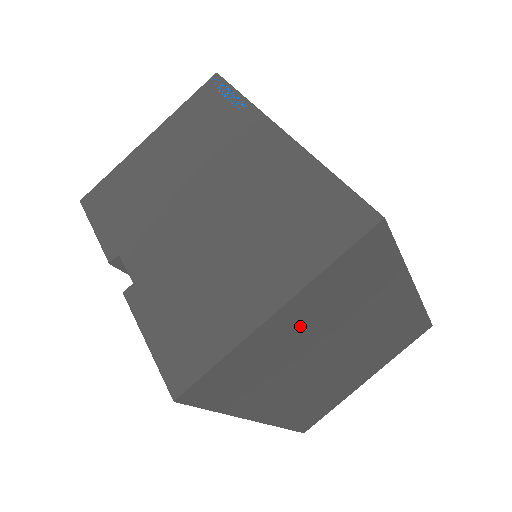
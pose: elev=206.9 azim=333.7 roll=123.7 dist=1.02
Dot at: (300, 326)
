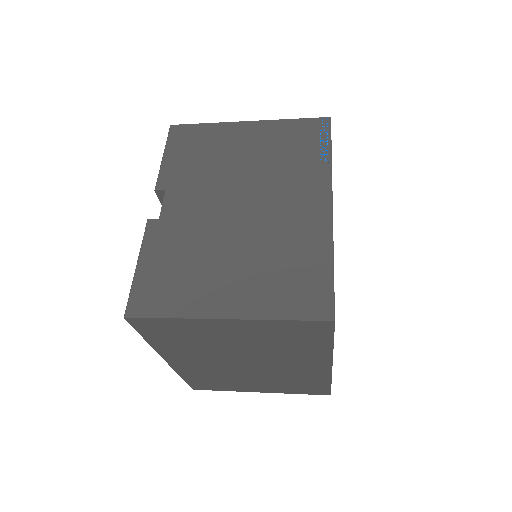
Dot at: (235, 335)
